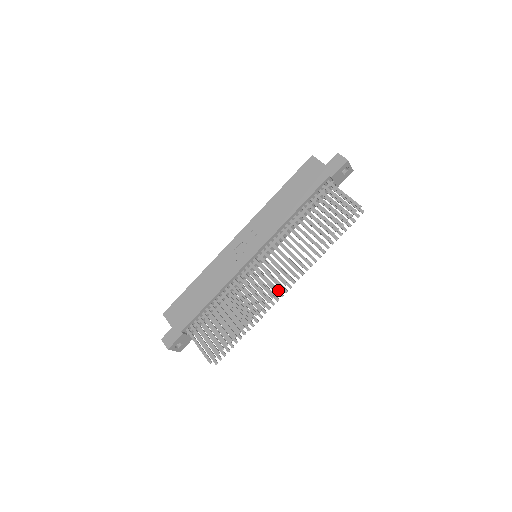
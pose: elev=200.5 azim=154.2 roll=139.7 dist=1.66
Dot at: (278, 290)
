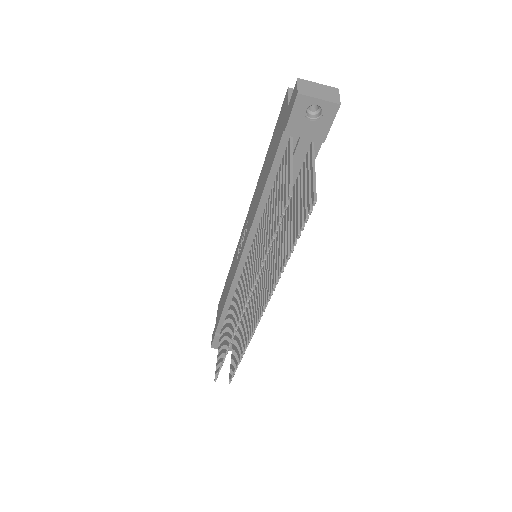
Dot at: (257, 314)
